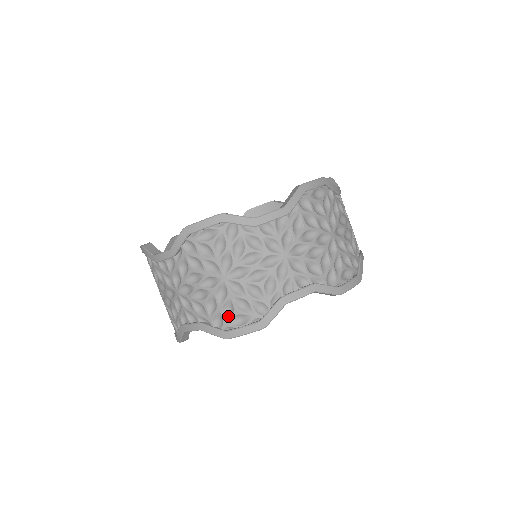
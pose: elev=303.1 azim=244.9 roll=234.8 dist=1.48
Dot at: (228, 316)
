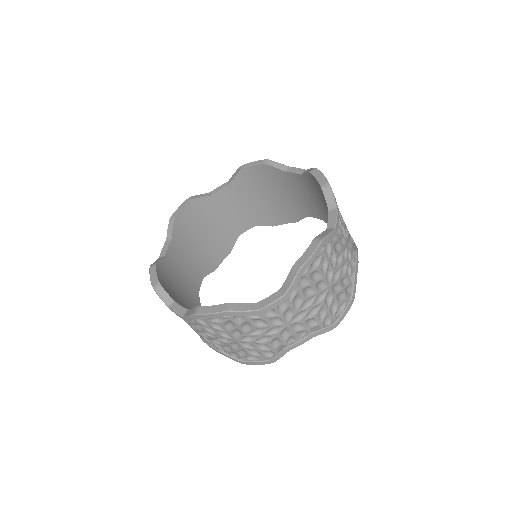
Dot at: (333, 312)
